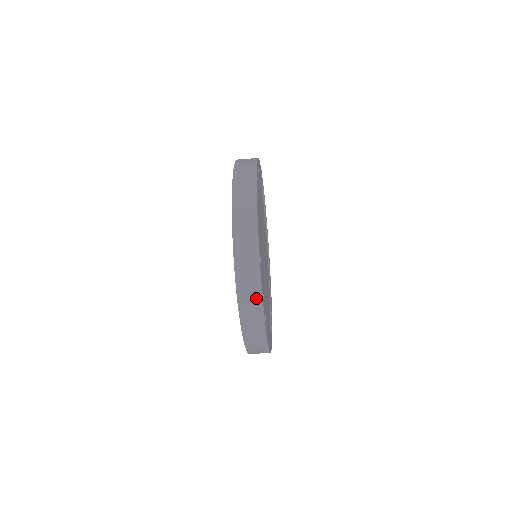
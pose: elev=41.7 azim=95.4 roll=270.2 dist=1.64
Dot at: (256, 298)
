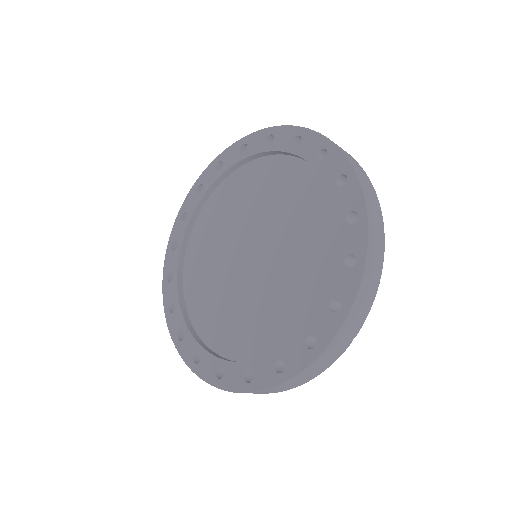
Dot at: (379, 266)
